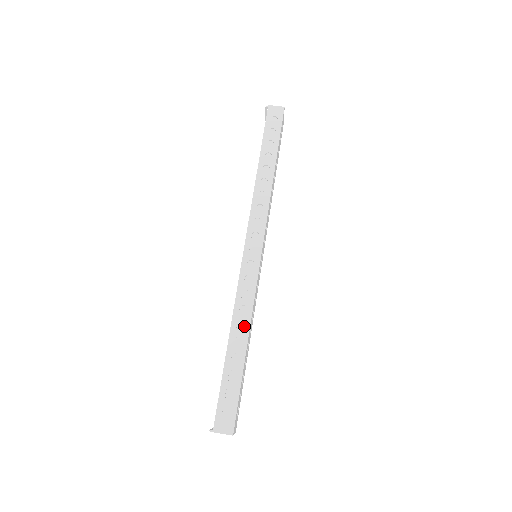
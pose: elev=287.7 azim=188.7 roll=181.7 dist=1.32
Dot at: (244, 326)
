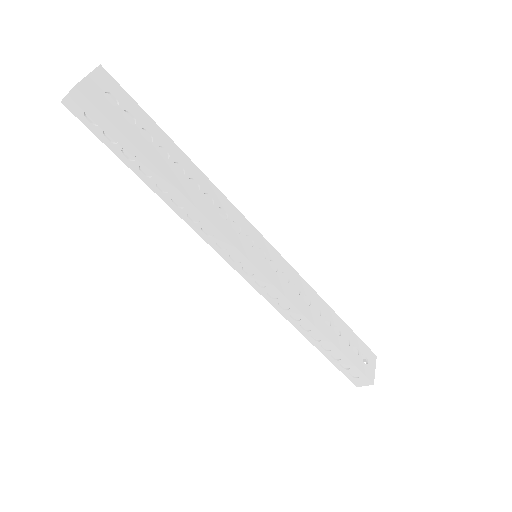
Dot at: (308, 326)
